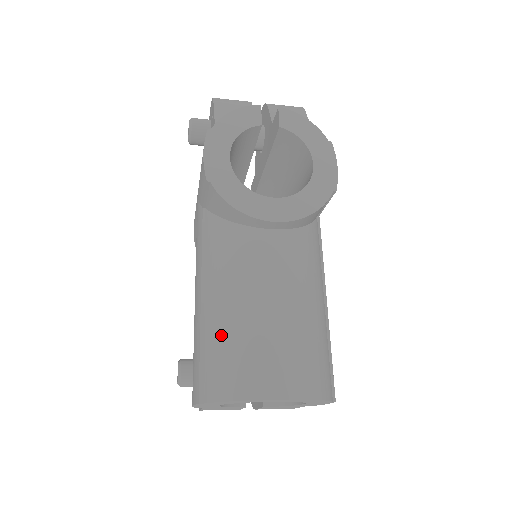
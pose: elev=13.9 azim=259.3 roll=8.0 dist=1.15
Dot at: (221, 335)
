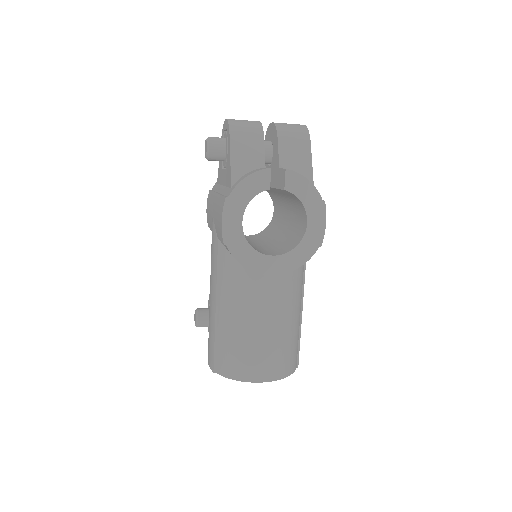
Dot at: (229, 340)
